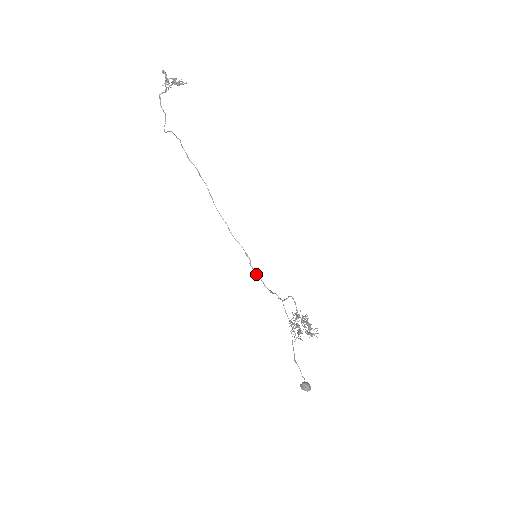
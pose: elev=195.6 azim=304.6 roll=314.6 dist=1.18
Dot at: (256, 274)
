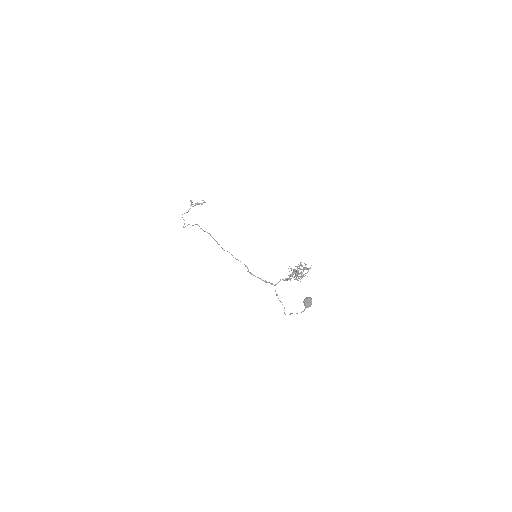
Dot at: (253, 275)
